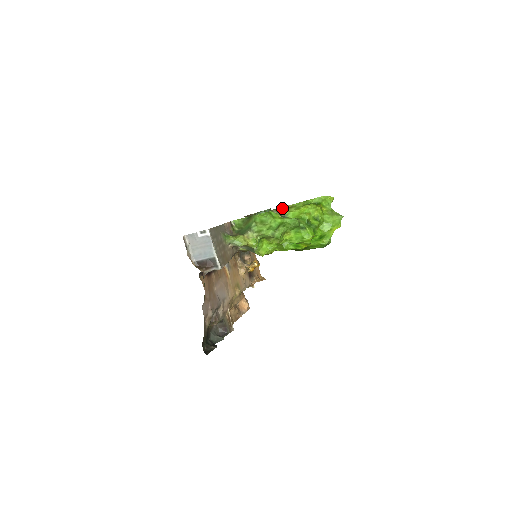
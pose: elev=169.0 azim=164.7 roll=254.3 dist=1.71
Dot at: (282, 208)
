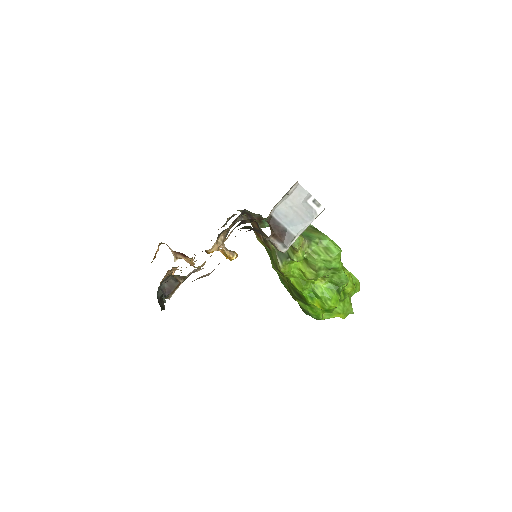
Dot at: occluded
